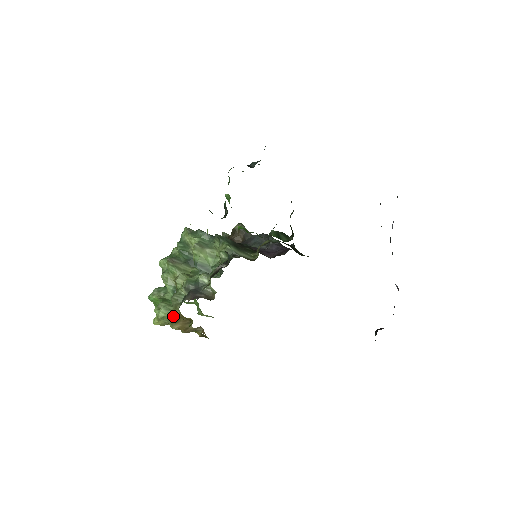
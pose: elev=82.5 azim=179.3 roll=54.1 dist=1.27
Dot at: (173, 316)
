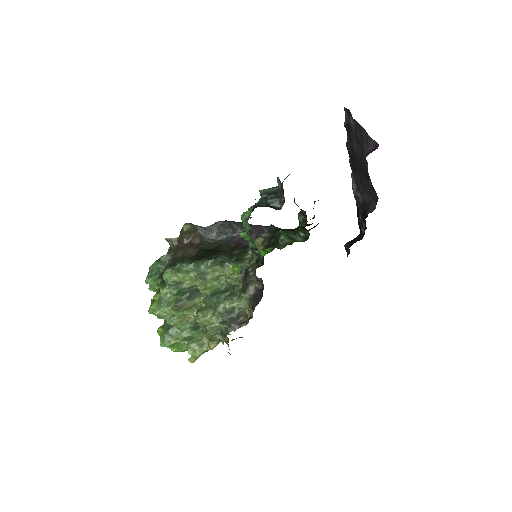
Dot at: (214, 347)
